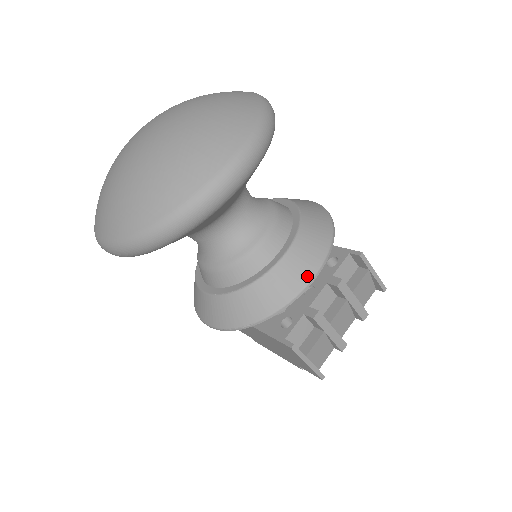
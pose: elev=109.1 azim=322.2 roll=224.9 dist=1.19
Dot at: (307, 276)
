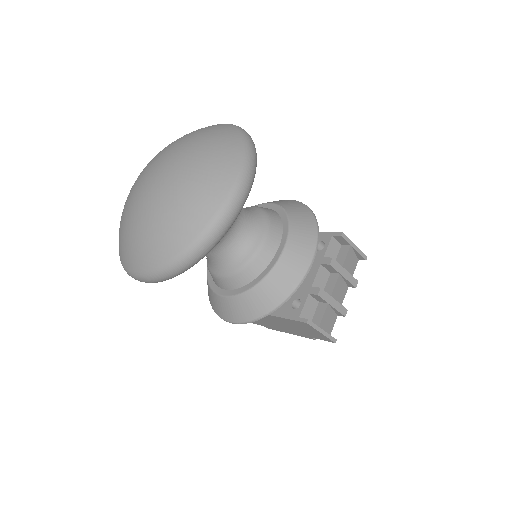
Dot at: (306, 262)
